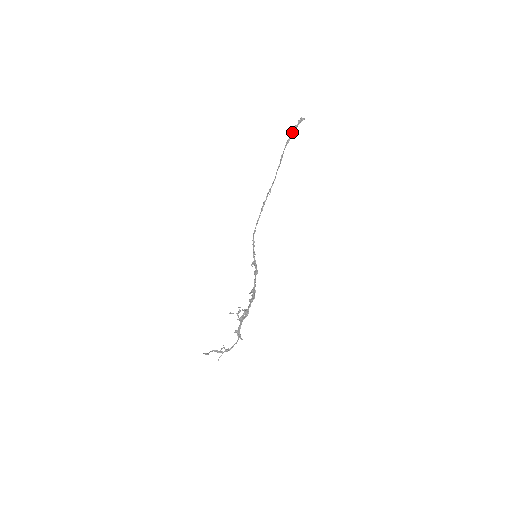
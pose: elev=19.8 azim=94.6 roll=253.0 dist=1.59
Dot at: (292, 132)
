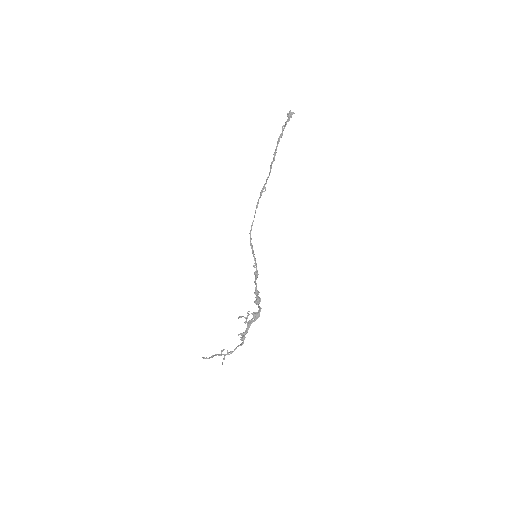
Dot at: (285, 126)
